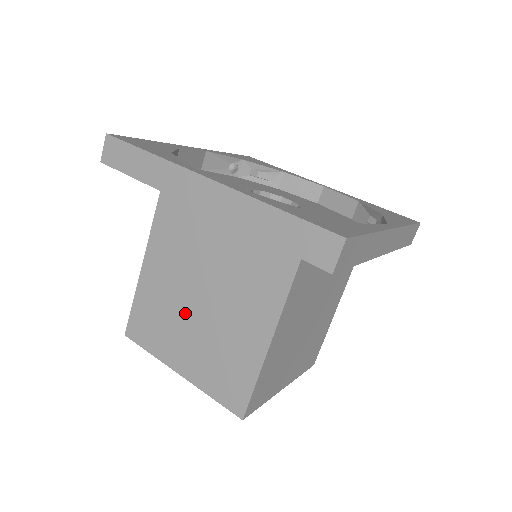
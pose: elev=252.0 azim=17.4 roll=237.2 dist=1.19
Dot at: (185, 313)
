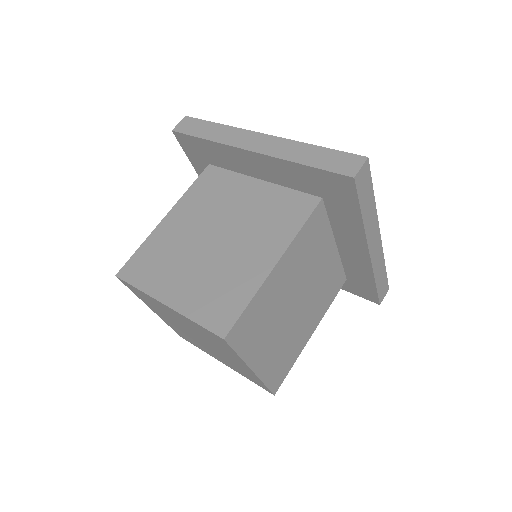
Dot at: (193, 251)
